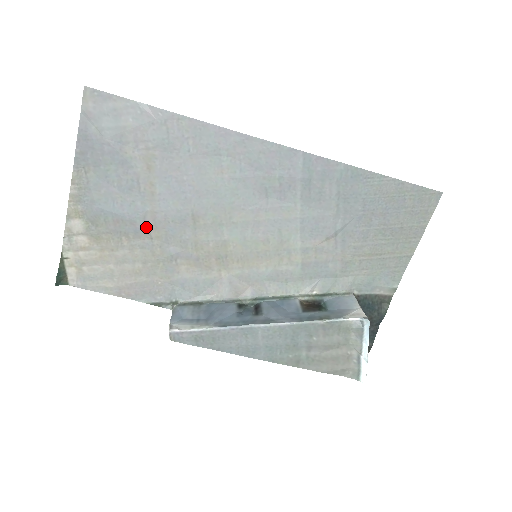
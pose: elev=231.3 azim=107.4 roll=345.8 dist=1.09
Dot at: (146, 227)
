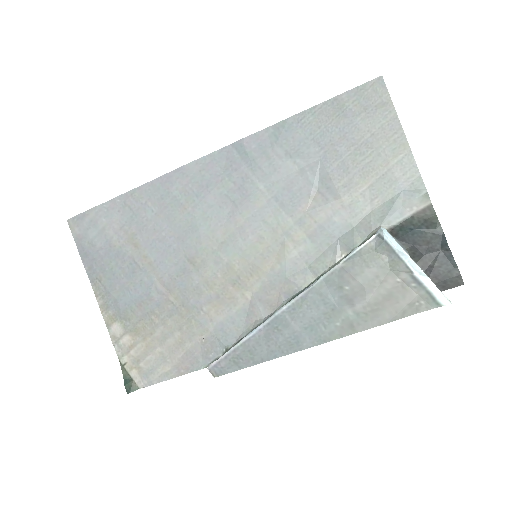
Dot at: (162, 296)
